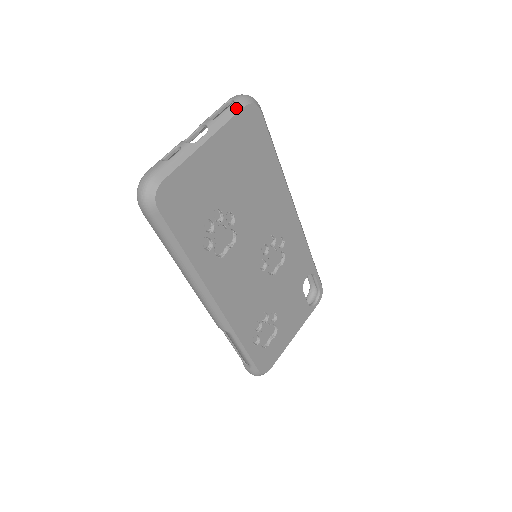
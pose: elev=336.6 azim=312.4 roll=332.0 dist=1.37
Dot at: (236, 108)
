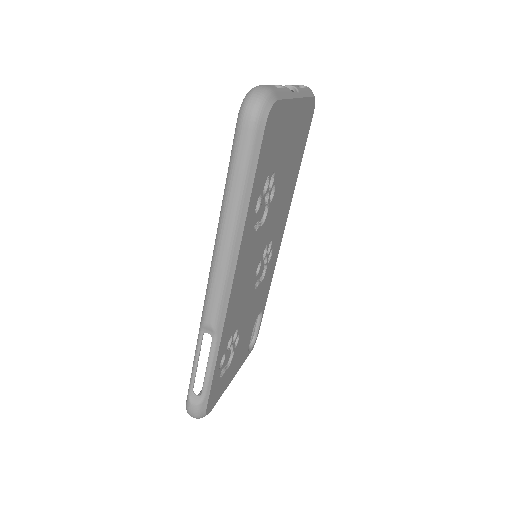
Dot at: (310, 92)
